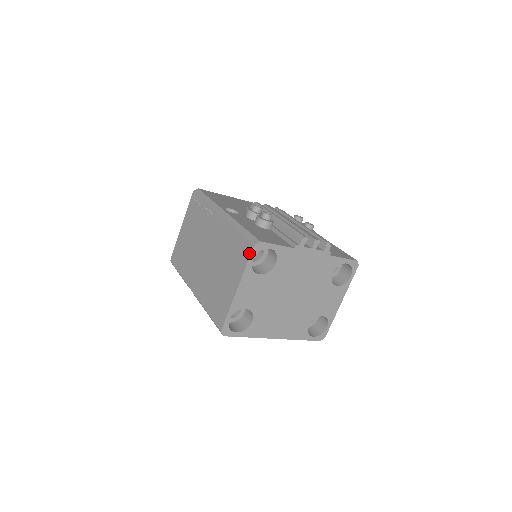
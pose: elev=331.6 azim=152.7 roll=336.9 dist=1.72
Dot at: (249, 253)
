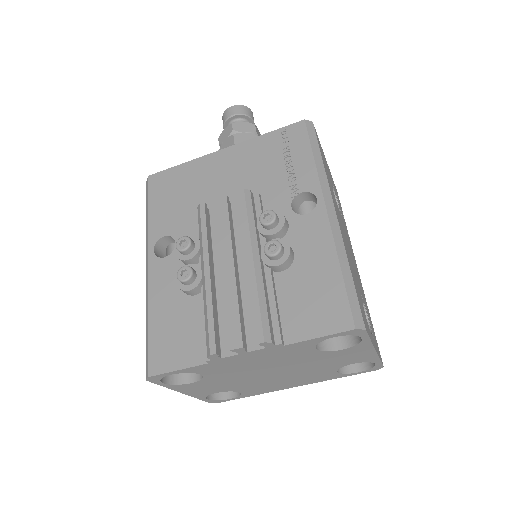
Dot at: occluded
